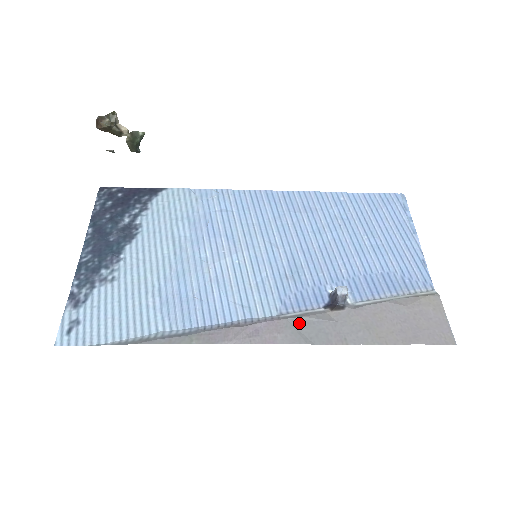
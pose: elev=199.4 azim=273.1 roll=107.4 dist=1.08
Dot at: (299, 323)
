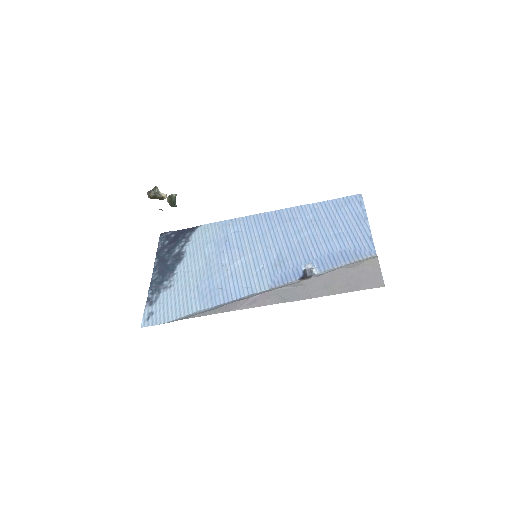
Dot at: (281, 291)
